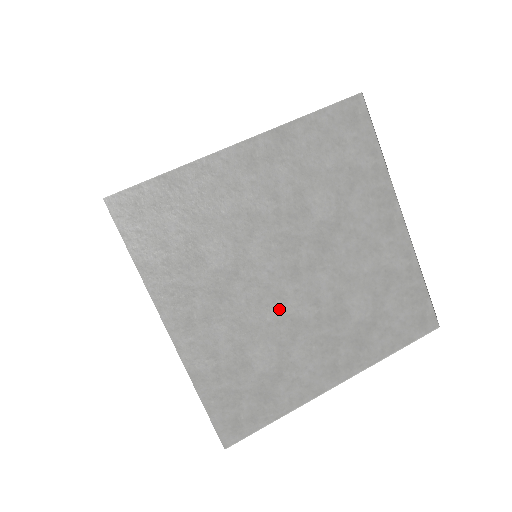
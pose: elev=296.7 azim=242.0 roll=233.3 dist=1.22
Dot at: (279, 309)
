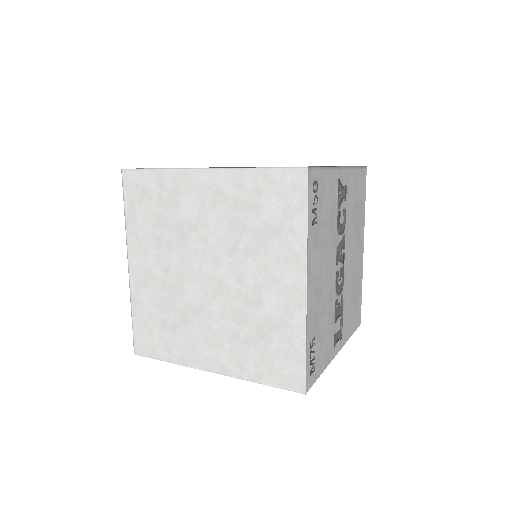
Dot at: occluded
